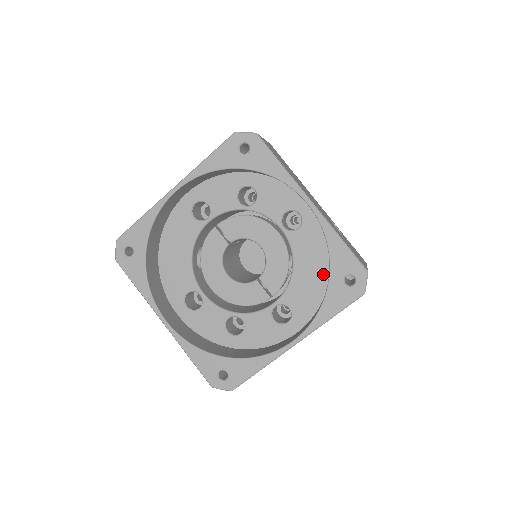
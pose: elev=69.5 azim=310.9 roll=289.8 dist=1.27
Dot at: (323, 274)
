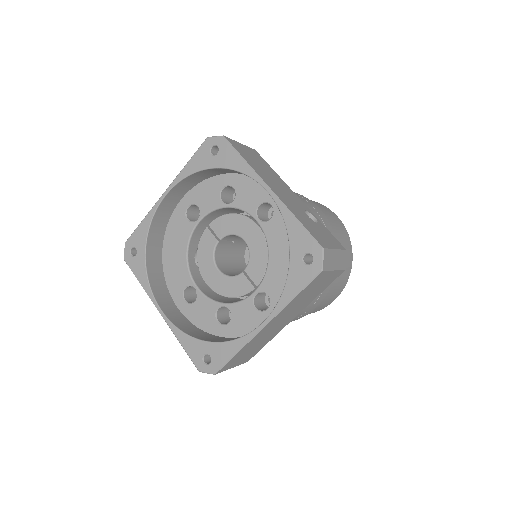
Dot at: occluded
